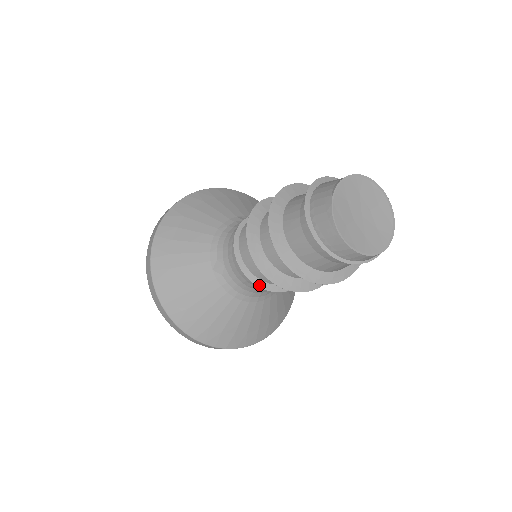
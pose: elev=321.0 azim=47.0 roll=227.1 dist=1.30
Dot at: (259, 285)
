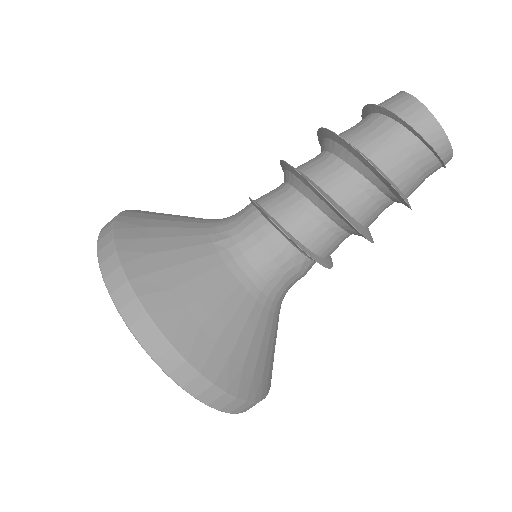
Dot at: (292, 240)
